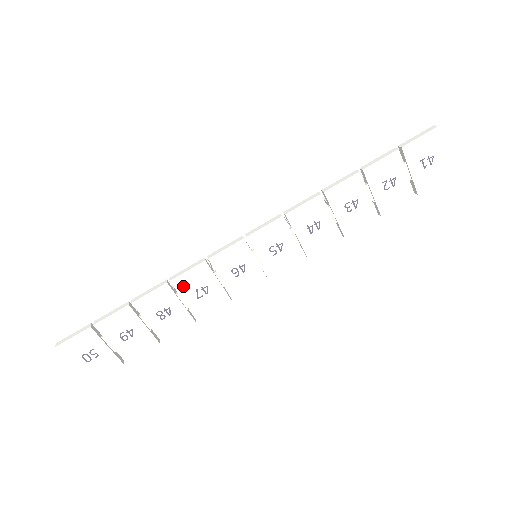
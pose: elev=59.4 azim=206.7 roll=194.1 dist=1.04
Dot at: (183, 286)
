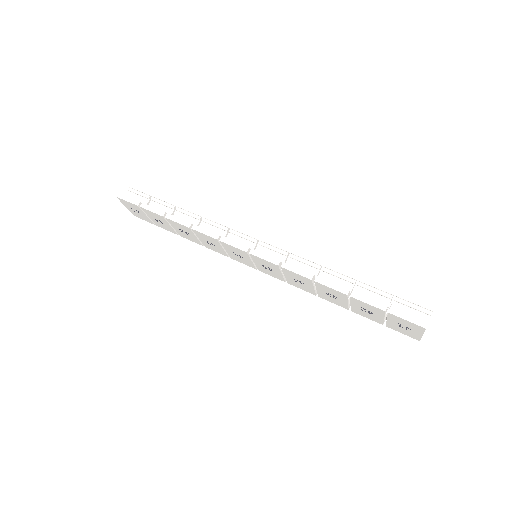
Dot at: (199, 235)
